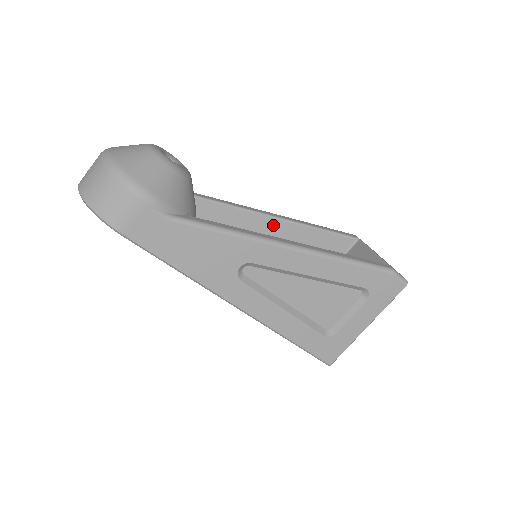
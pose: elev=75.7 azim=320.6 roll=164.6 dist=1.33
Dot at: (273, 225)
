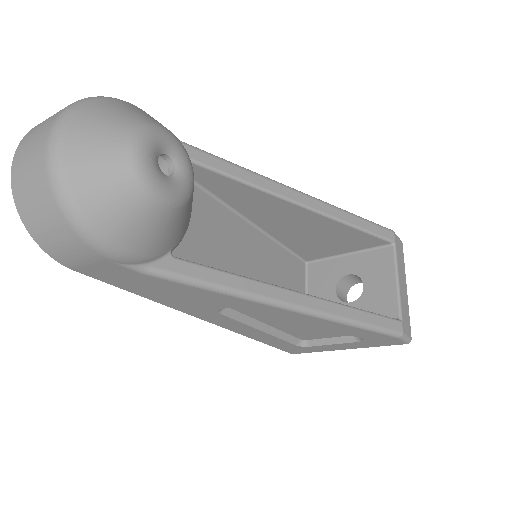
Dot at: (296, 211)
